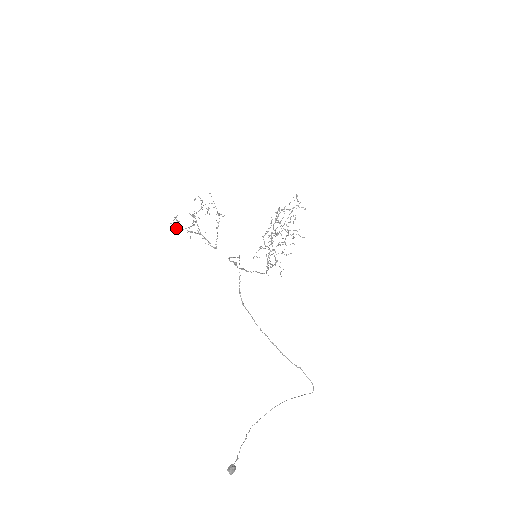
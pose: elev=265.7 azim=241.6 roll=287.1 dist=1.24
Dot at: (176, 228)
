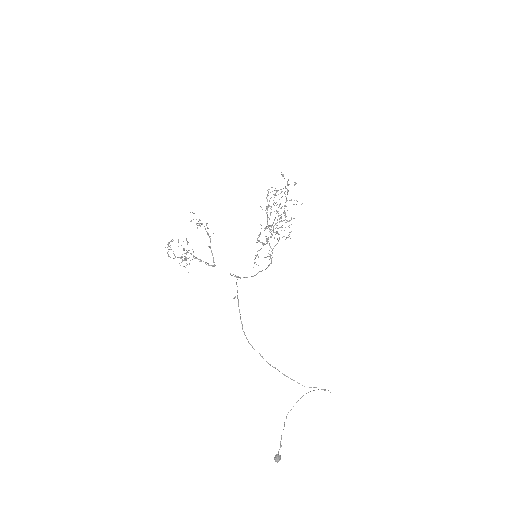
Dot at: occluded
